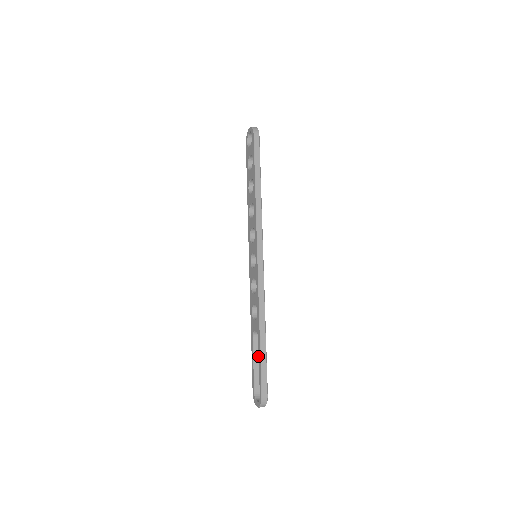
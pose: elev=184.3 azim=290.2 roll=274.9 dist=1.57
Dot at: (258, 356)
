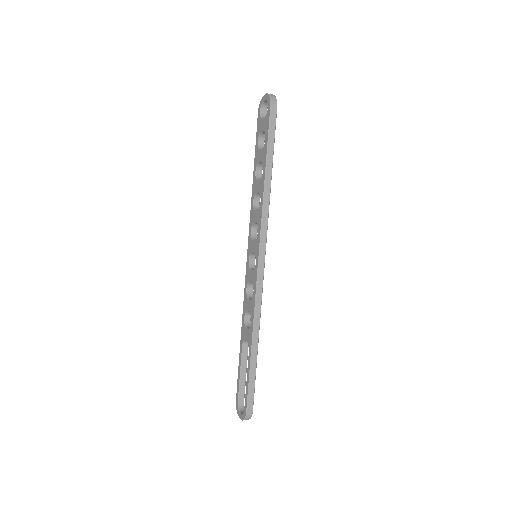
Dot at: (246, 364)
